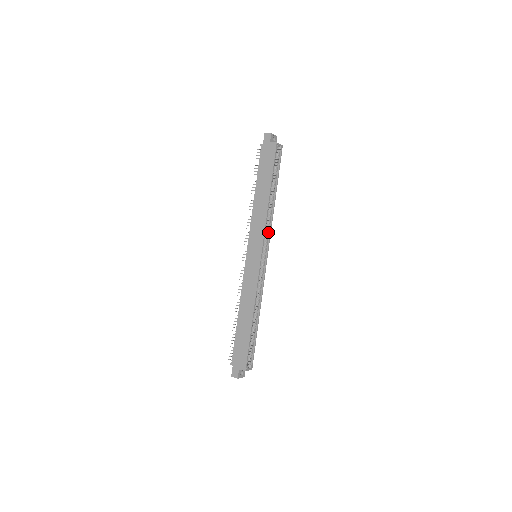
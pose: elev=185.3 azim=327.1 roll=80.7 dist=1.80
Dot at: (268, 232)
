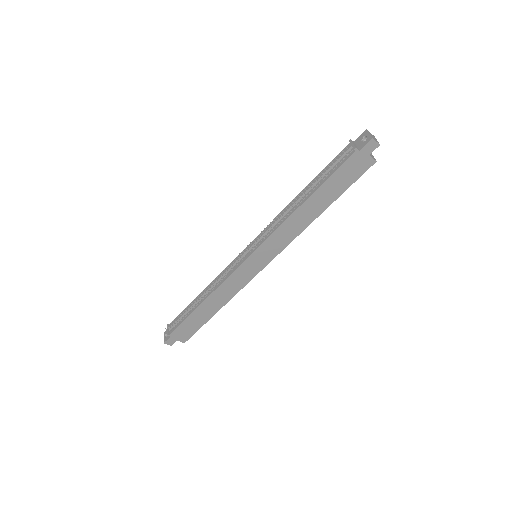
Dot at: occluded
